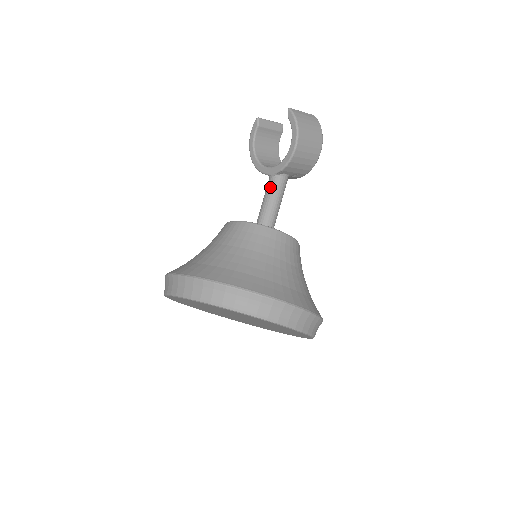
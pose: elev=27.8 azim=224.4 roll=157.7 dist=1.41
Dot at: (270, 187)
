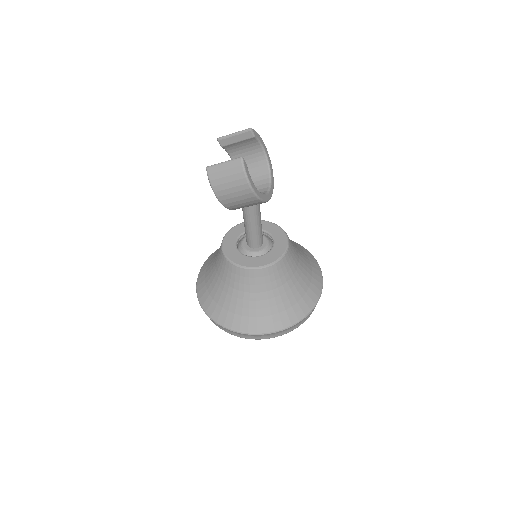
Dot at: occluded
